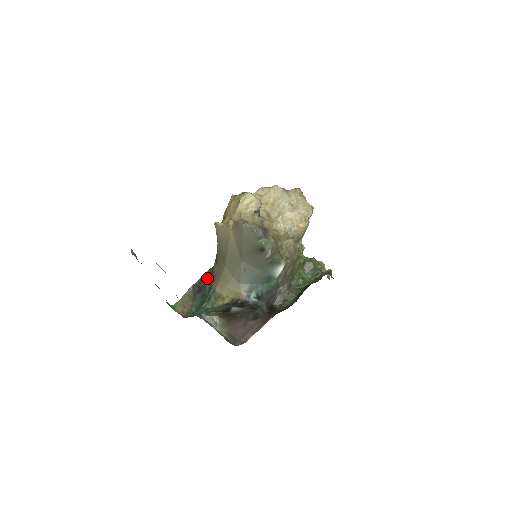
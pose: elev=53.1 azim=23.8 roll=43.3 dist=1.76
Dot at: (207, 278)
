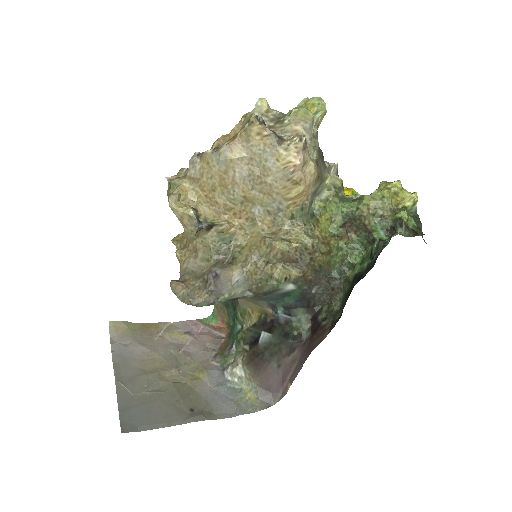
Dot at: occluded
